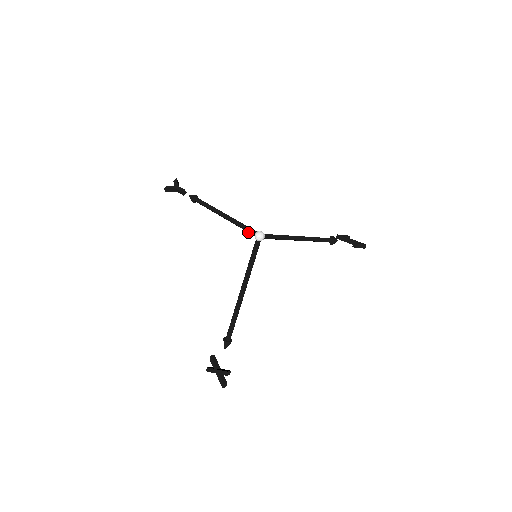
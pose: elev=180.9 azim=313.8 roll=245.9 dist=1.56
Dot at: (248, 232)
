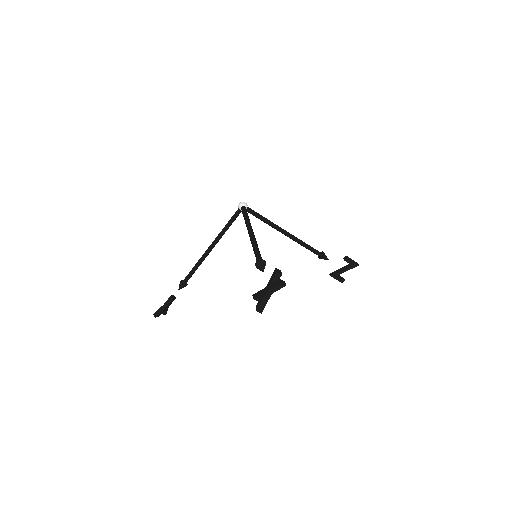
Dot at: (234, 218)
